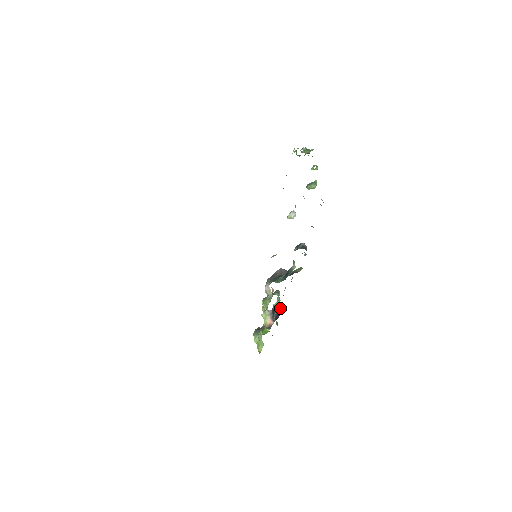
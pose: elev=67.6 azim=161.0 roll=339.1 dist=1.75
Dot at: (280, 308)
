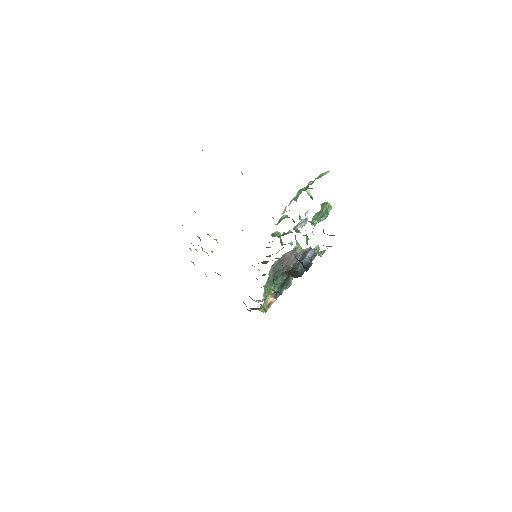
Dot at: occluded
